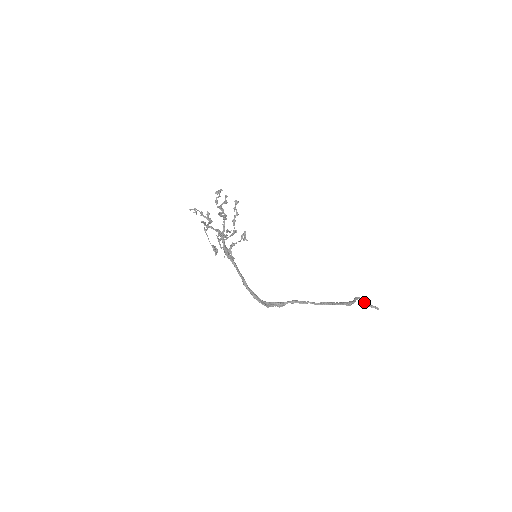
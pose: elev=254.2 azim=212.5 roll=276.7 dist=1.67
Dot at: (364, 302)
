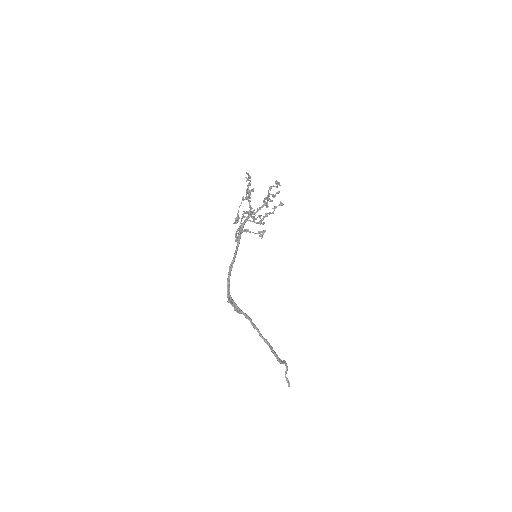
Dot at: (286, 370)
